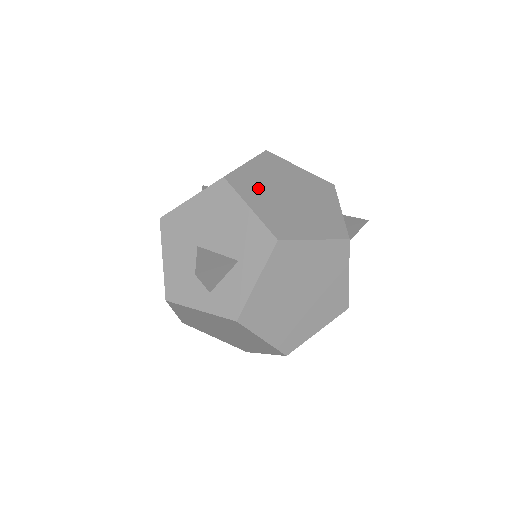
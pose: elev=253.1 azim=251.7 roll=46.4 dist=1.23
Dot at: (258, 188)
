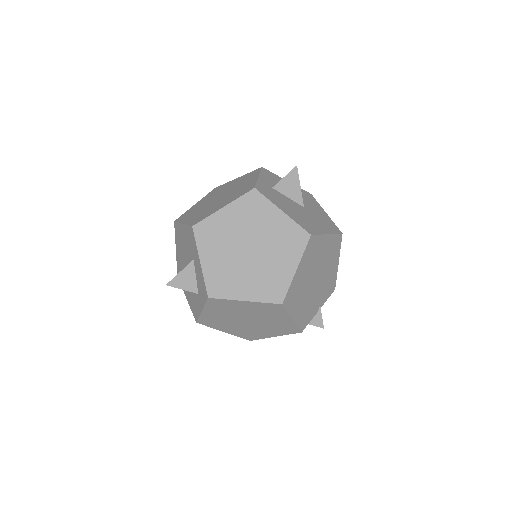
Dot at: (195, 210)
